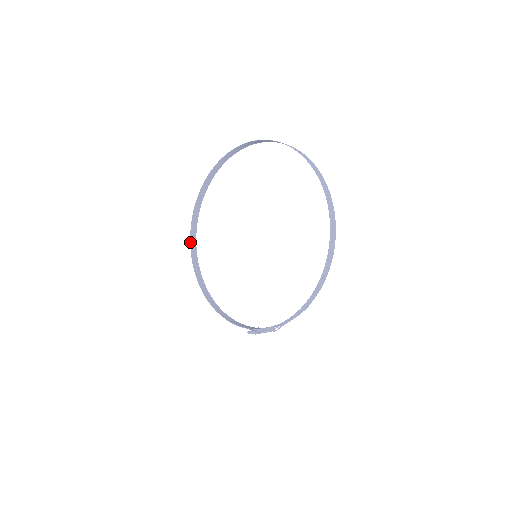
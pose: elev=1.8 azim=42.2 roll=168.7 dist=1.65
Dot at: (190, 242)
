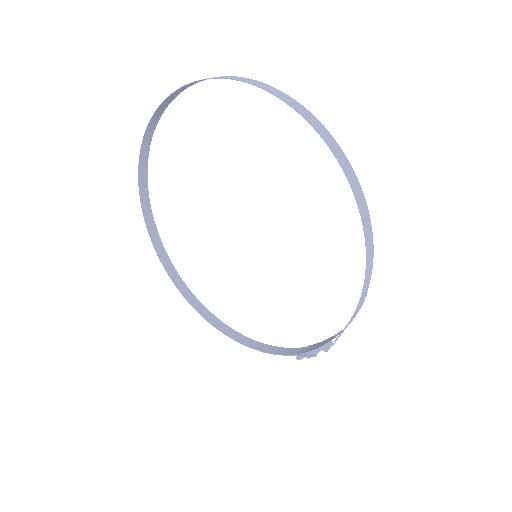
Dot at: (165, 270)
